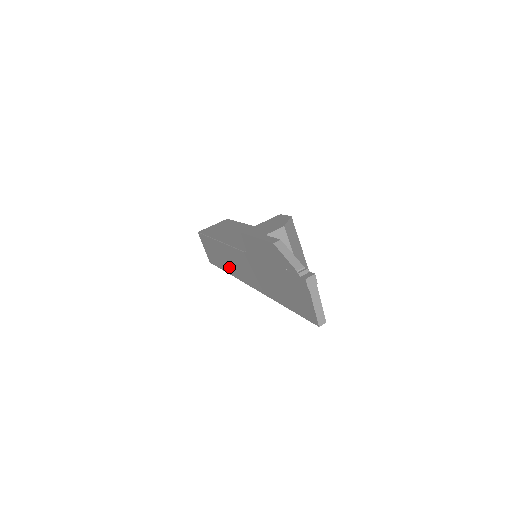
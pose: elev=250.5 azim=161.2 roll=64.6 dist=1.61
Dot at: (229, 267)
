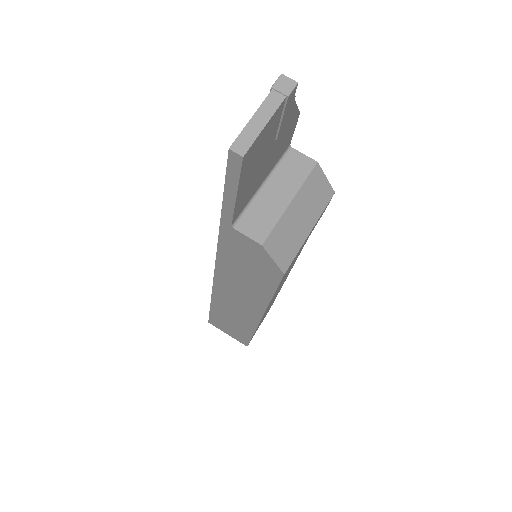
Dot at: occluded
